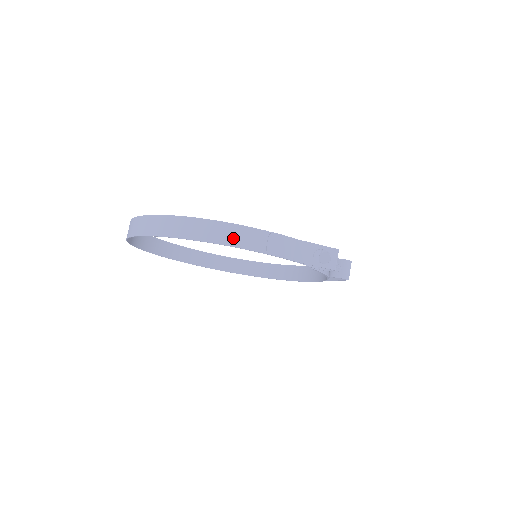
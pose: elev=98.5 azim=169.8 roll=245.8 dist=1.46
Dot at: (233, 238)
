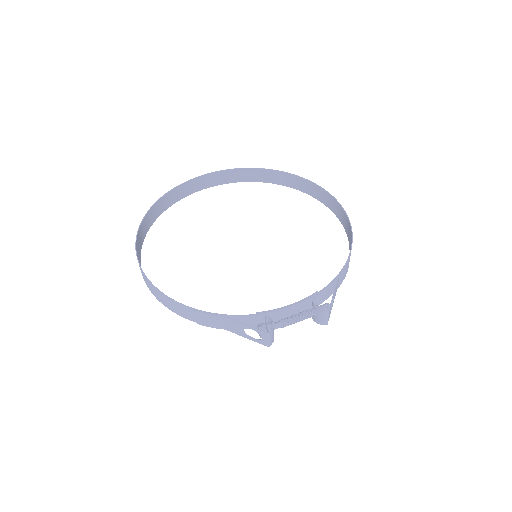
Dot at: (168, 304)
